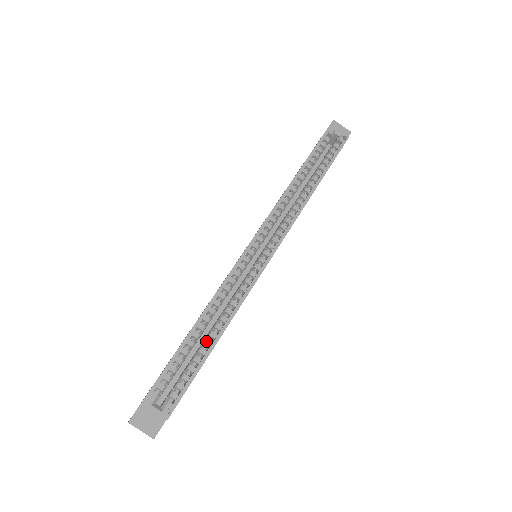
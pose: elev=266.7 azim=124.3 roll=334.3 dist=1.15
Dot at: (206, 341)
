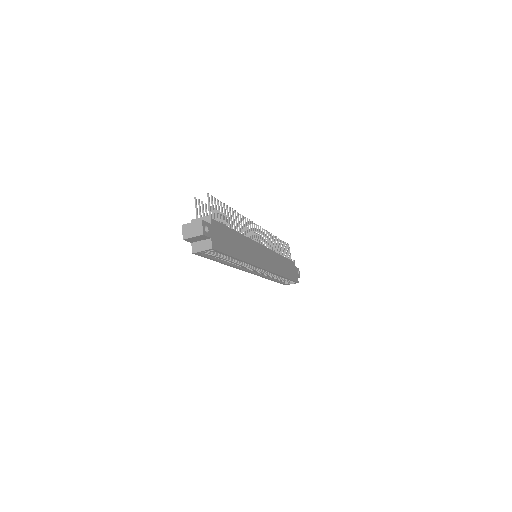
Dot at: occluded
